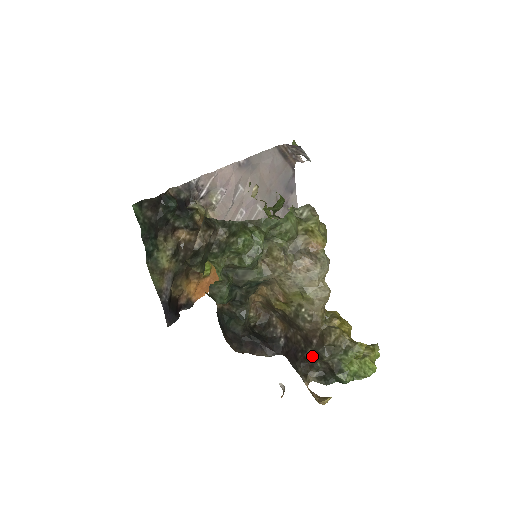
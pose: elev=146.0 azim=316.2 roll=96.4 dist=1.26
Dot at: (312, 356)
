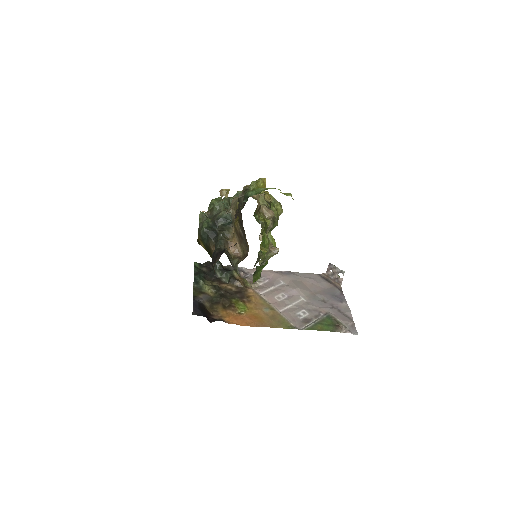
Dot at: (238, 208)
